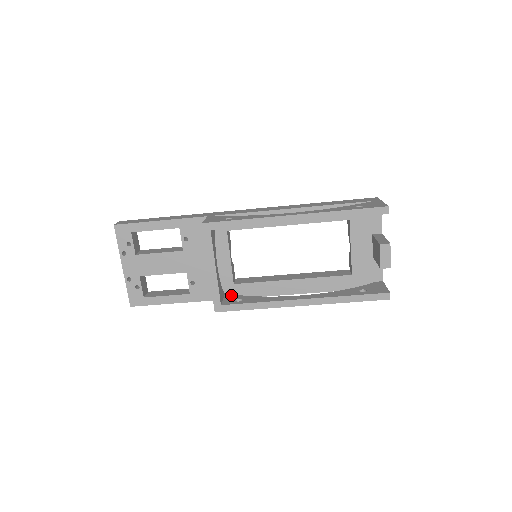
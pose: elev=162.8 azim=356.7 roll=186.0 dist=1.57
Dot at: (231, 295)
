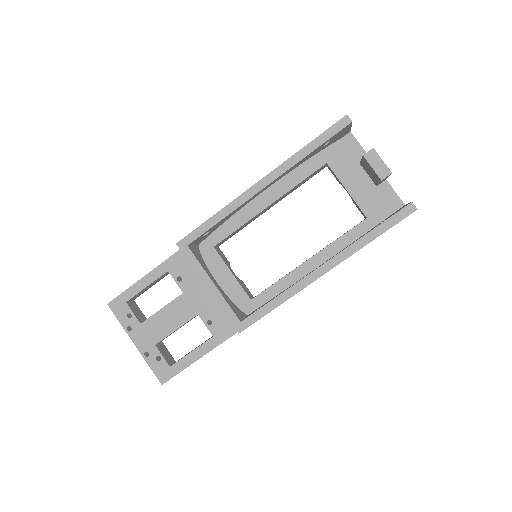
Dot at: (252, 312)
